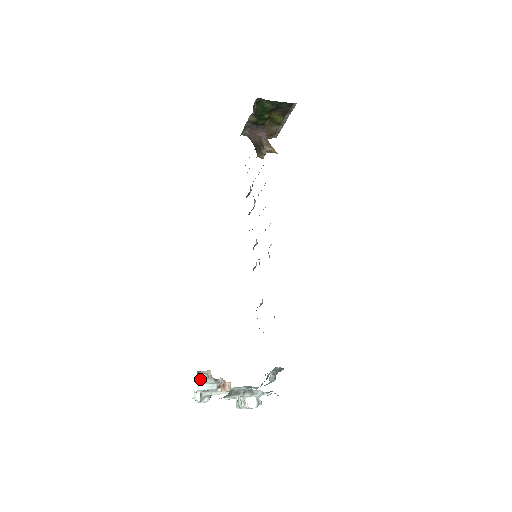
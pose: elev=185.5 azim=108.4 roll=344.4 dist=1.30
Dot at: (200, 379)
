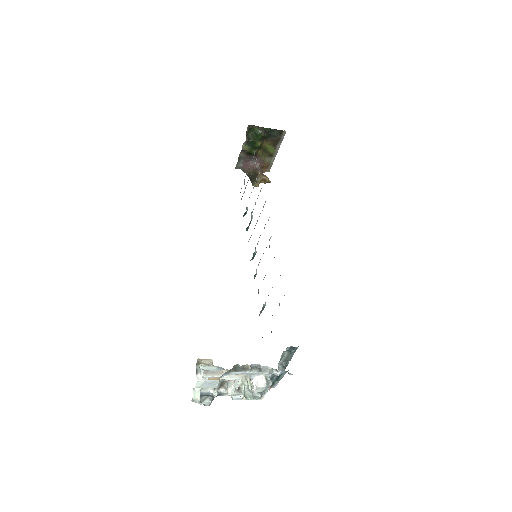
Dot at: (200, 370)
